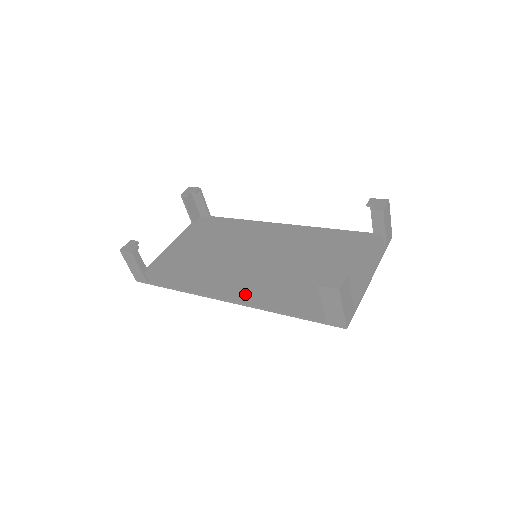
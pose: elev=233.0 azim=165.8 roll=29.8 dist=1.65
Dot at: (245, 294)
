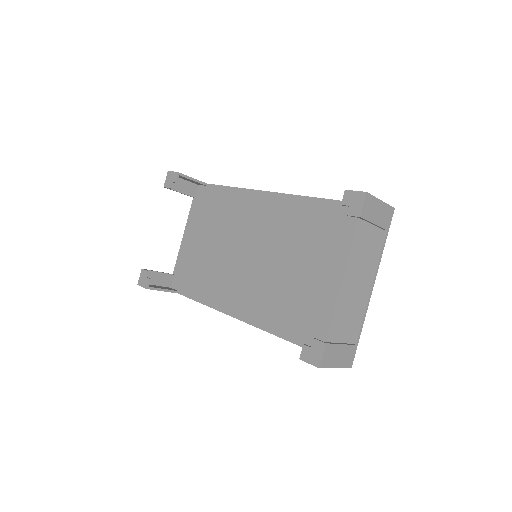
Dot at: (256, 314)
